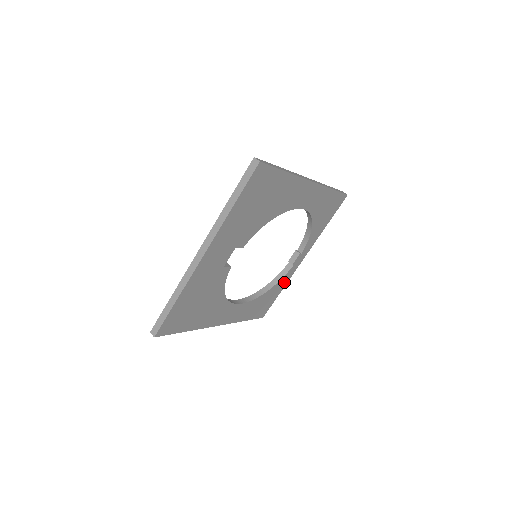
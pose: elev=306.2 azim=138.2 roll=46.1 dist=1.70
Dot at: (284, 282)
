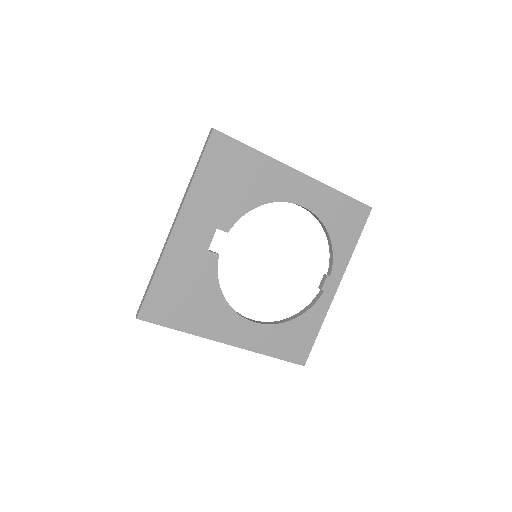
Dot at: (319, 315)
